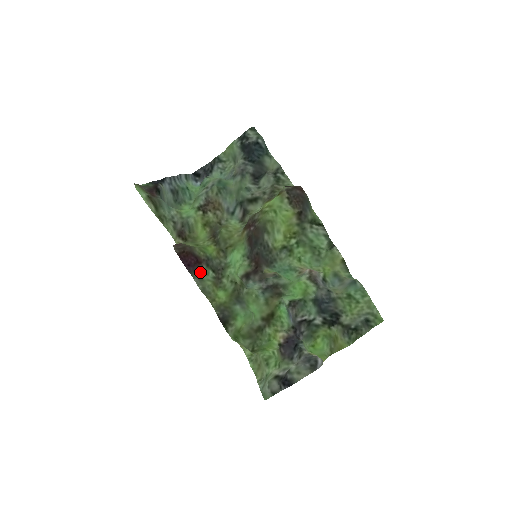
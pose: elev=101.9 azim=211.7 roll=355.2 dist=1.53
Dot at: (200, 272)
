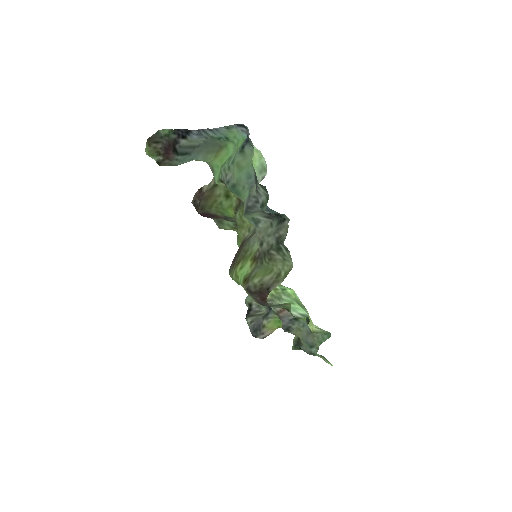
Dot at: (219, 219)
